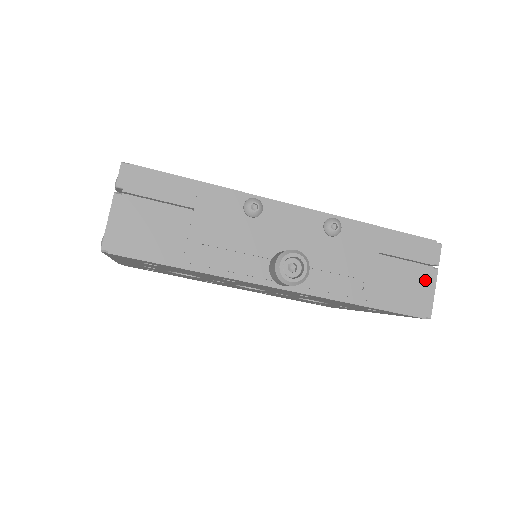
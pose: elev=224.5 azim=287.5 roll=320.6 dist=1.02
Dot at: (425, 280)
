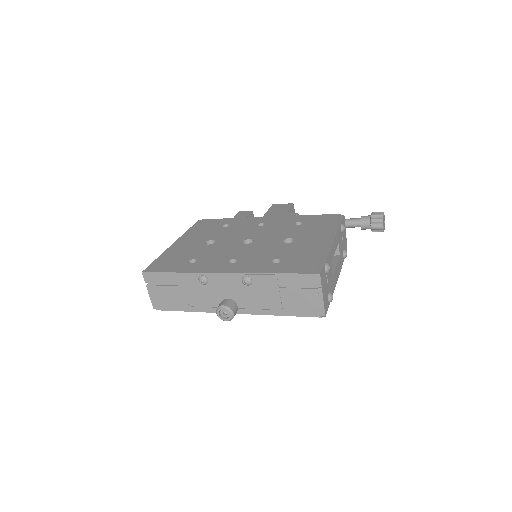
Dot at: (315, 297)
